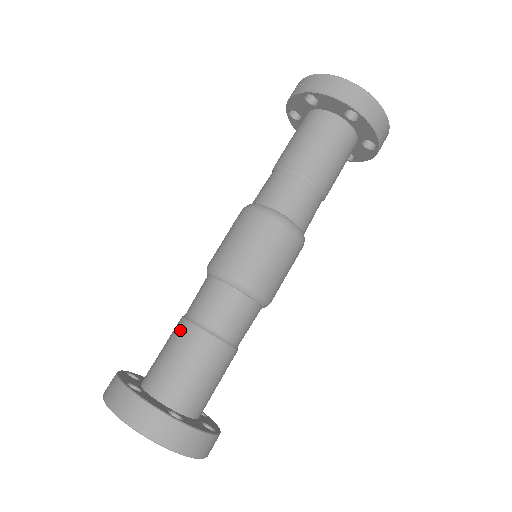
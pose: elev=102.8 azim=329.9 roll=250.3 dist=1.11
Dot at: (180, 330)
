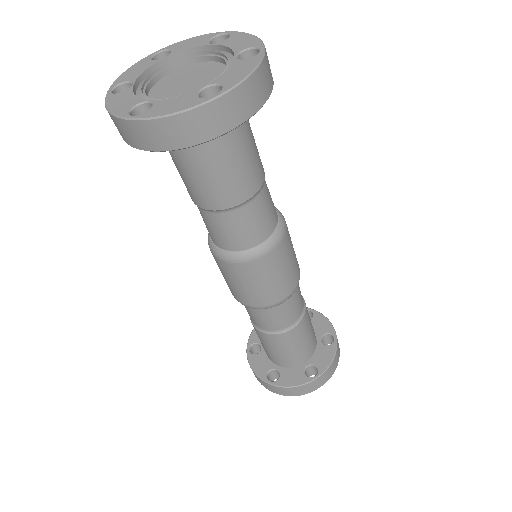
Dot at: occluded
